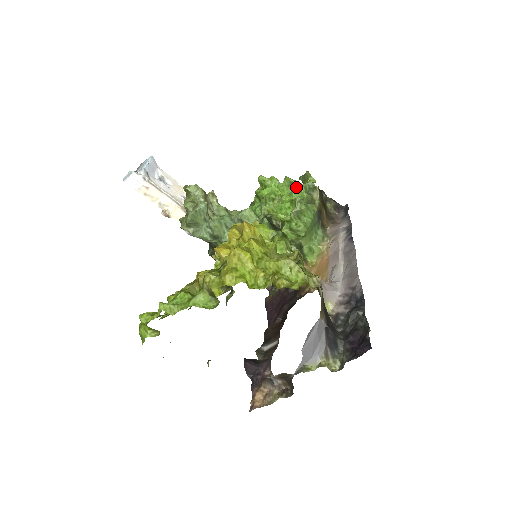
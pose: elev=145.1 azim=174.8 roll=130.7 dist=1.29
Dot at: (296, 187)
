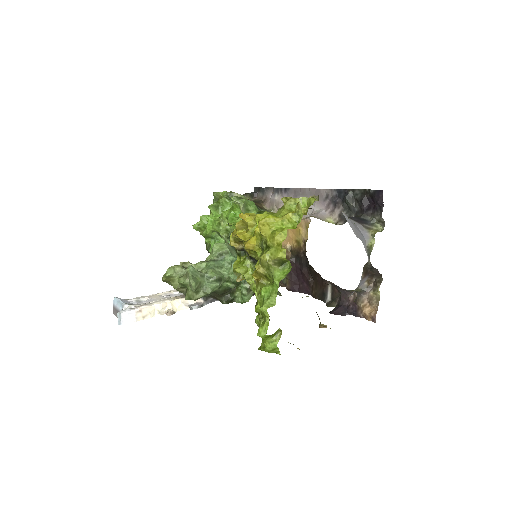
Dot at: (221, 205)
